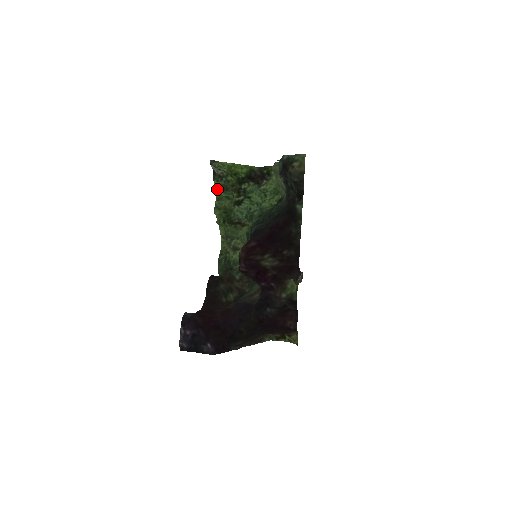
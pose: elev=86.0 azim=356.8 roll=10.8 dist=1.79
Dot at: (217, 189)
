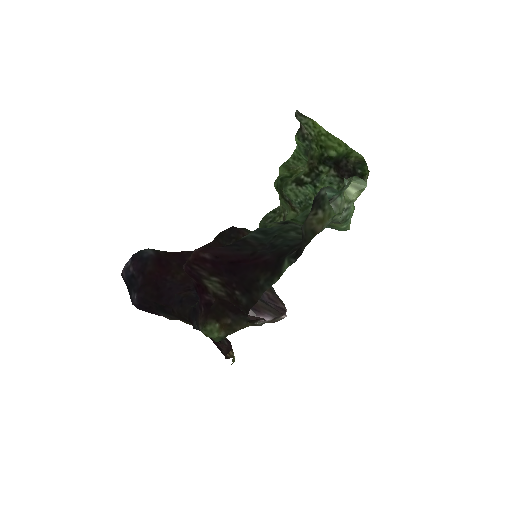
Dot at: (299, 146)
